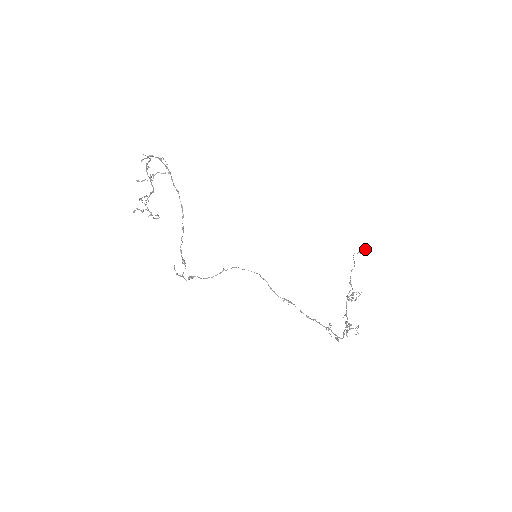
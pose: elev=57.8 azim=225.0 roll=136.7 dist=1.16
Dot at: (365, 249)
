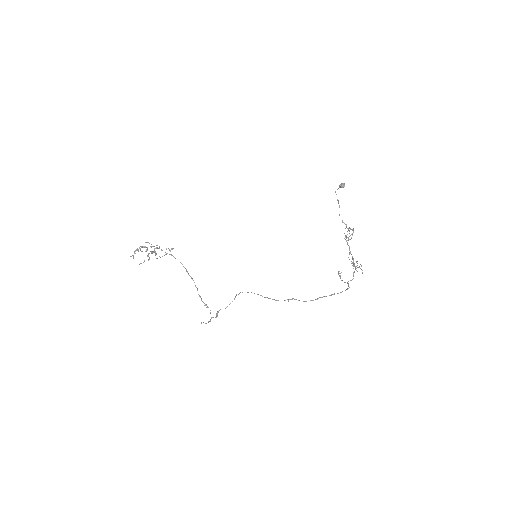
Dot at: (342, 184)
